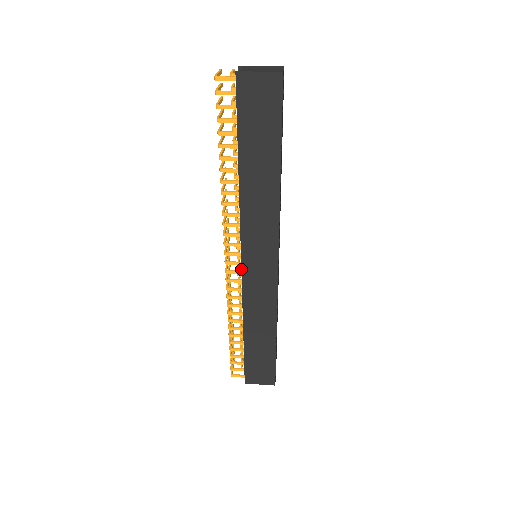
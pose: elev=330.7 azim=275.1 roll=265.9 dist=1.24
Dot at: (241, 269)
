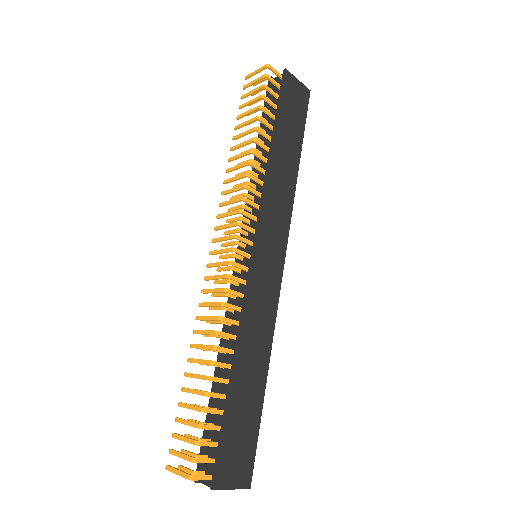
Dot at: (252, 259)
